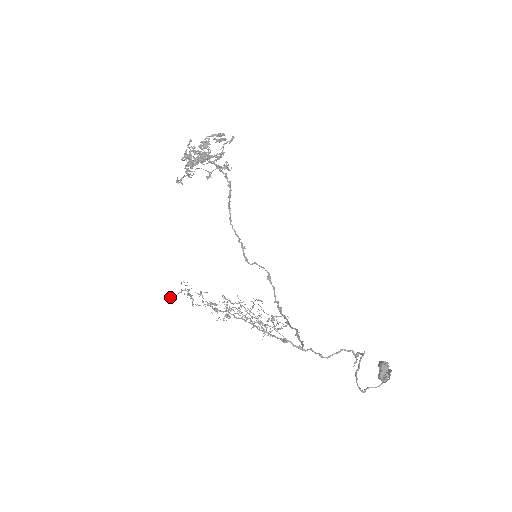
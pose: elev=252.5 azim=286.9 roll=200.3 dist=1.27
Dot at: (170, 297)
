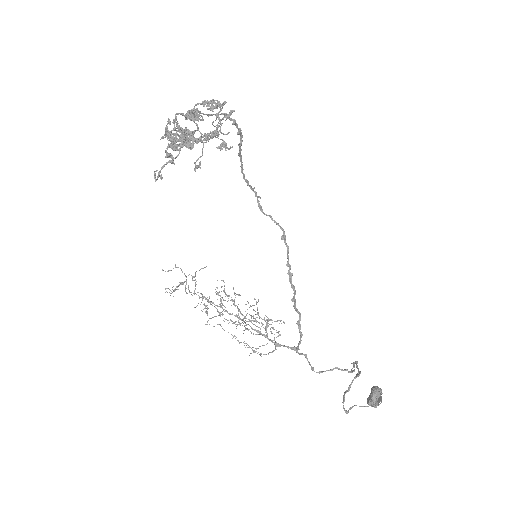
Dot at: occluded
